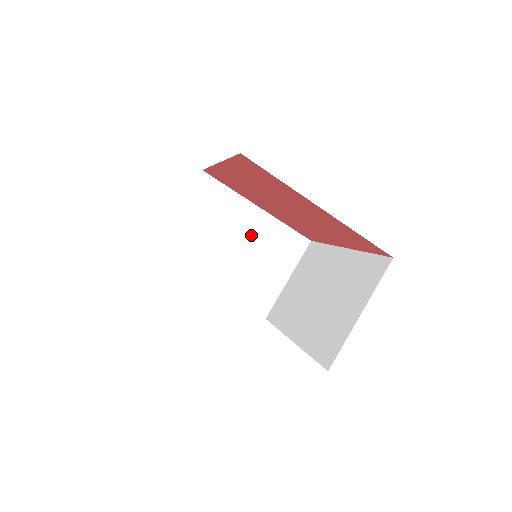
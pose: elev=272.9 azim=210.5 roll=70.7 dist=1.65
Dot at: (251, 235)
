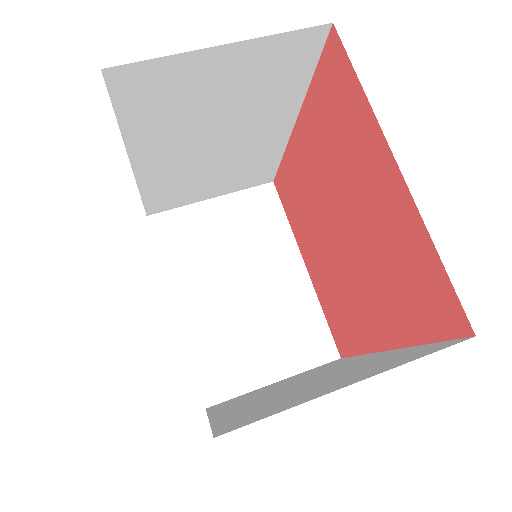
Dot at: (272, 288)
